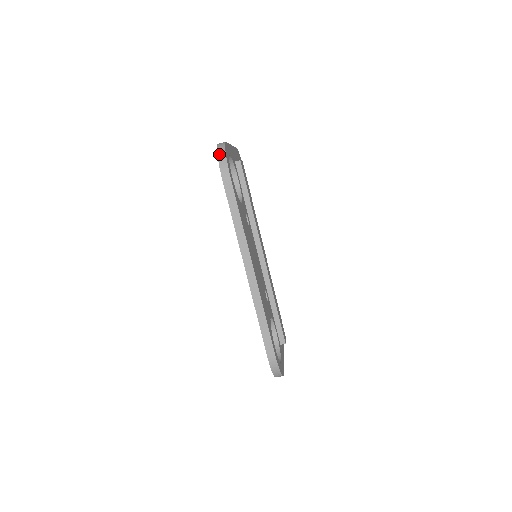
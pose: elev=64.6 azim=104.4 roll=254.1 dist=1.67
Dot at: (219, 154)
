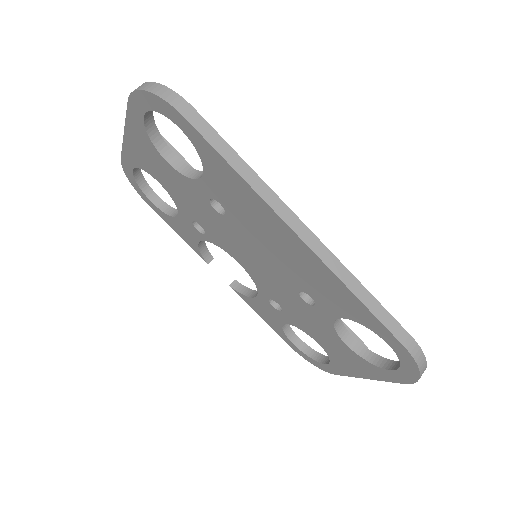
Dot at: (149, 89)
